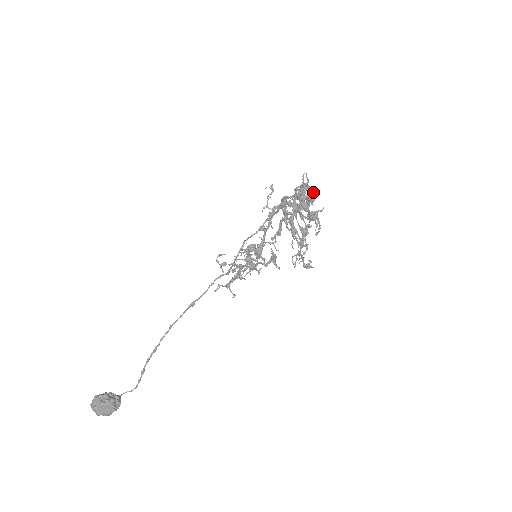
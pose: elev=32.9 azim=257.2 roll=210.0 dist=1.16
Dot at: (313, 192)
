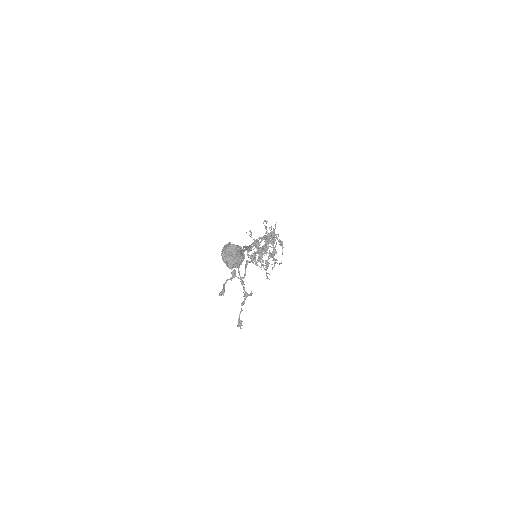
Dot at: (274, 239)
